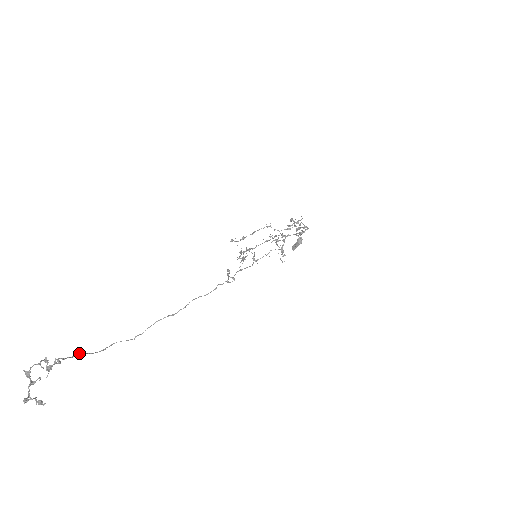
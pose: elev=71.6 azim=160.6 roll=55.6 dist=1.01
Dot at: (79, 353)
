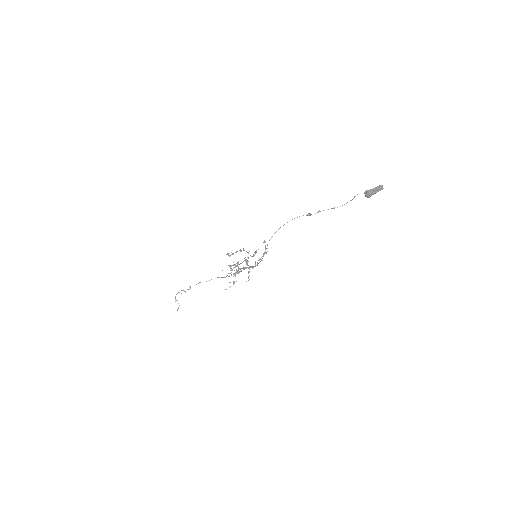
Dot at: occluded
